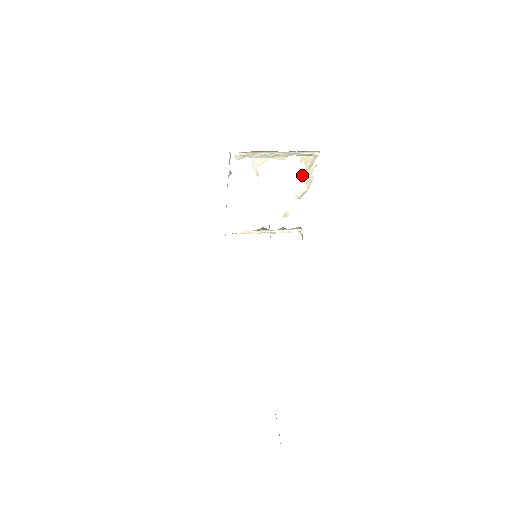
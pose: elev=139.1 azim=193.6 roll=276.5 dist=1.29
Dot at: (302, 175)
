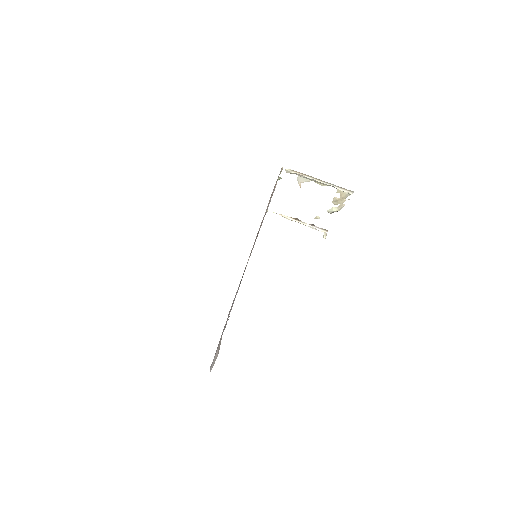
Dot at: (336, 200)
